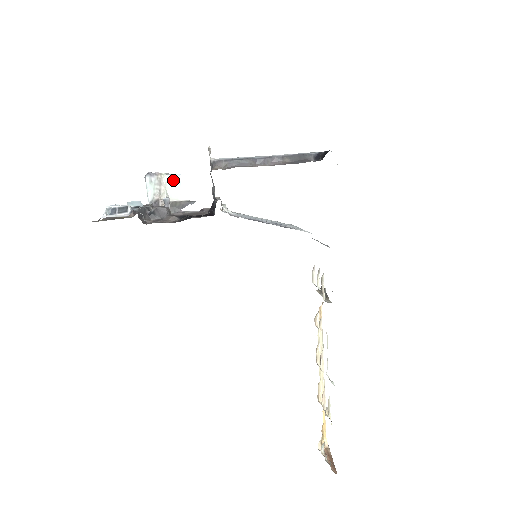
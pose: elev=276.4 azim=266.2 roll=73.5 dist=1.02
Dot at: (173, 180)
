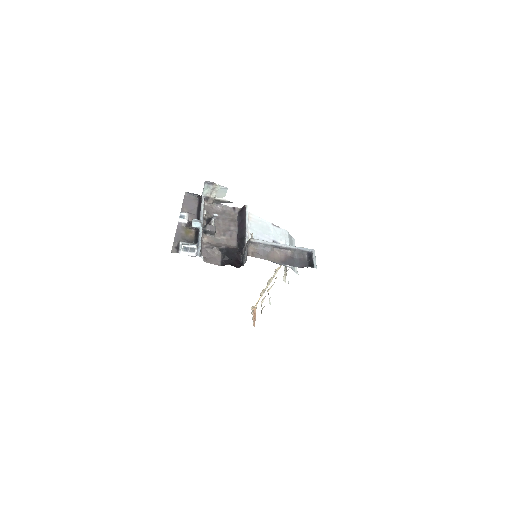
Dot at: (223, 190)
